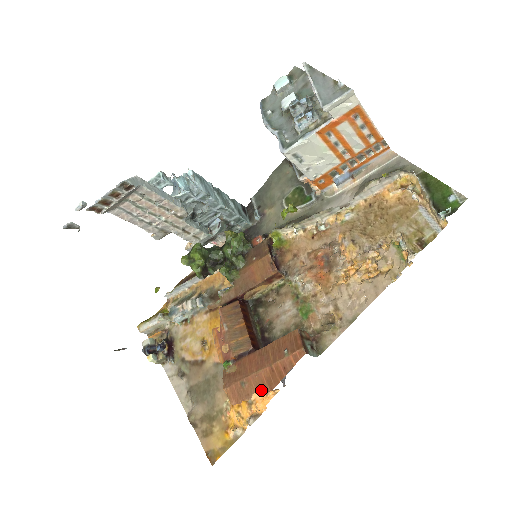
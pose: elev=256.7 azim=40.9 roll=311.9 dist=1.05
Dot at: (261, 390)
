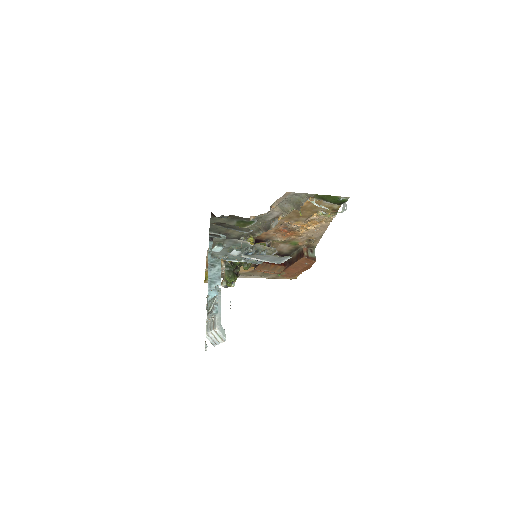
Dot at: occluded
